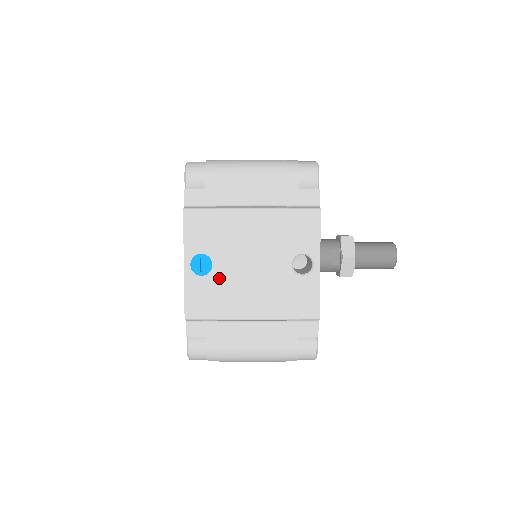
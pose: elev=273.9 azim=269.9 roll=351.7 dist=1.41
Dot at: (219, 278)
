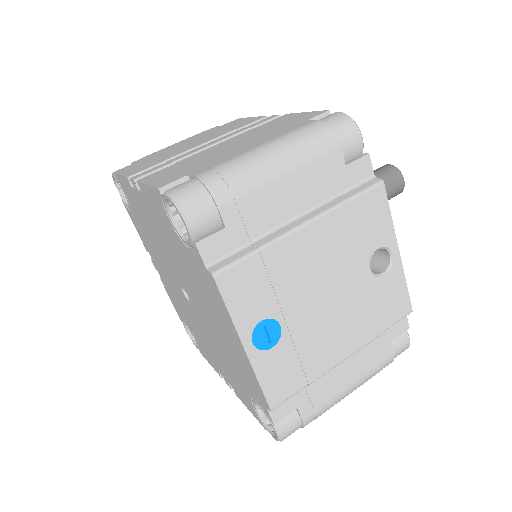
Dot at: (295, 337)
